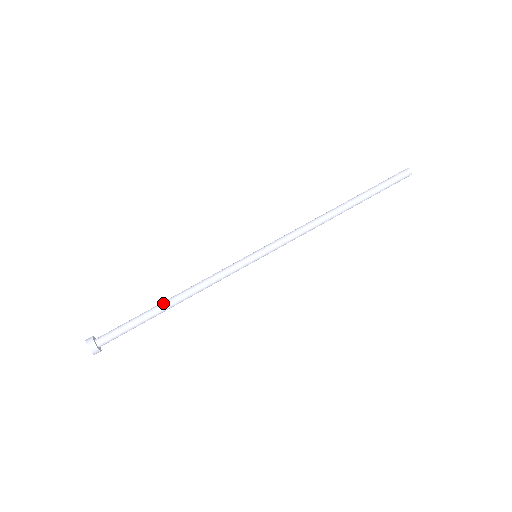
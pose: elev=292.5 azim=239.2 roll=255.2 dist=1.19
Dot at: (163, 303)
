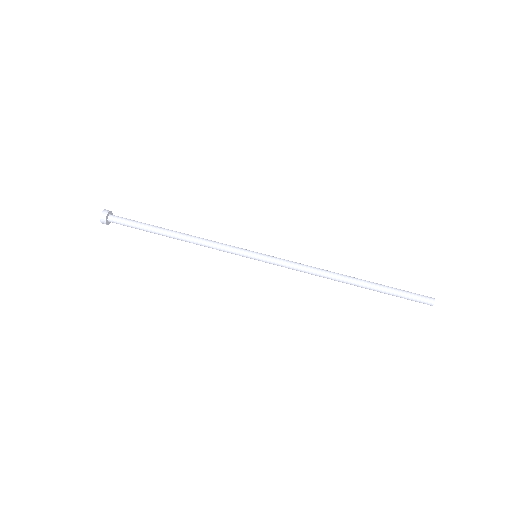
Dot at: (167, 233)
